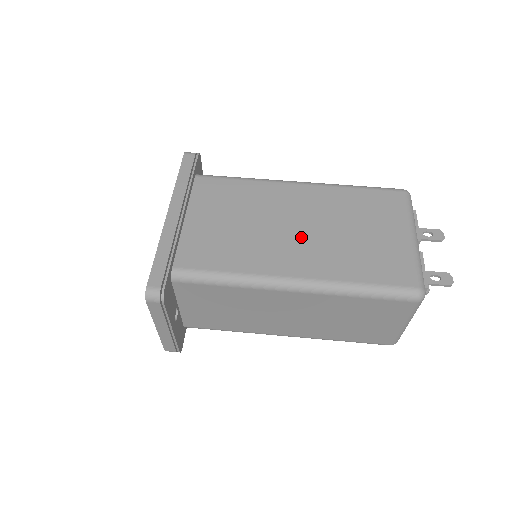
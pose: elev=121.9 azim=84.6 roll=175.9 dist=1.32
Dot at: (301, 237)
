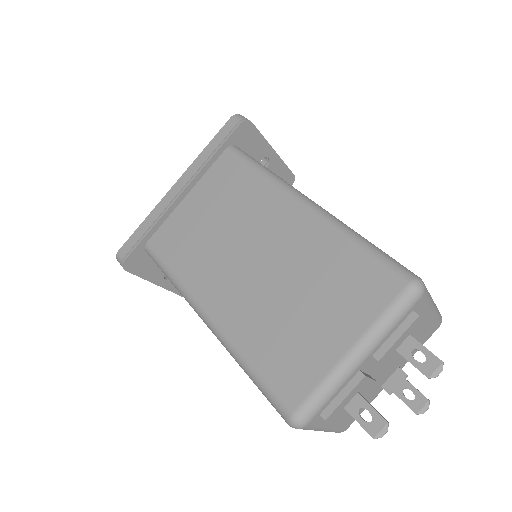
Dot at: (247, 274)
